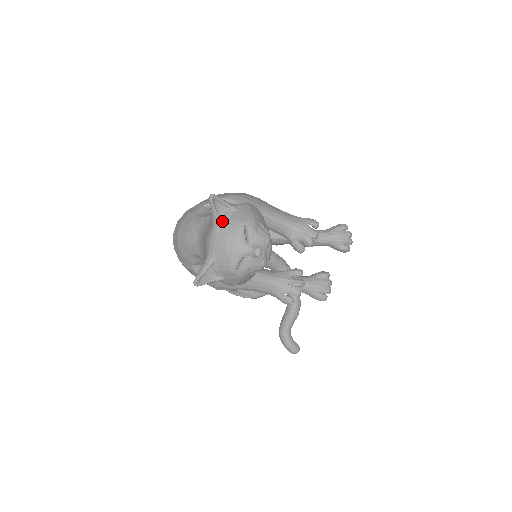
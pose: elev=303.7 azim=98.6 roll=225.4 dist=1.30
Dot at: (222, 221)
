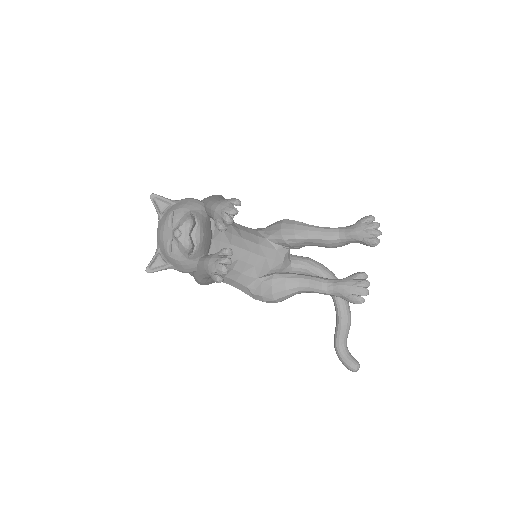
Dot at: (162, 215)
